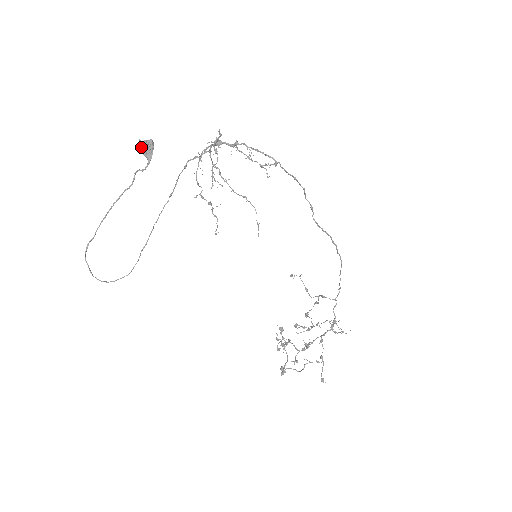
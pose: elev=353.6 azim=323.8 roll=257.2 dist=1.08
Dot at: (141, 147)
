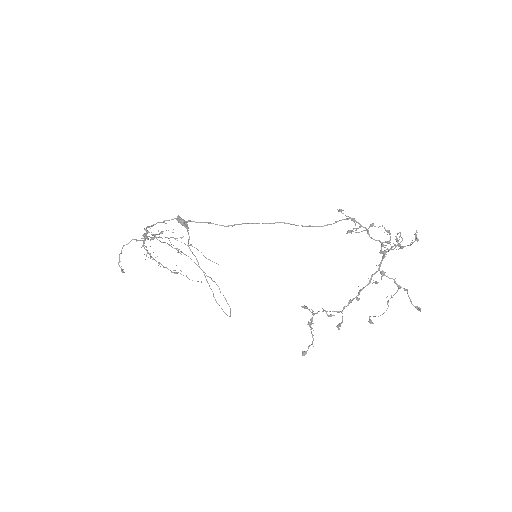
Dot at: occluded
